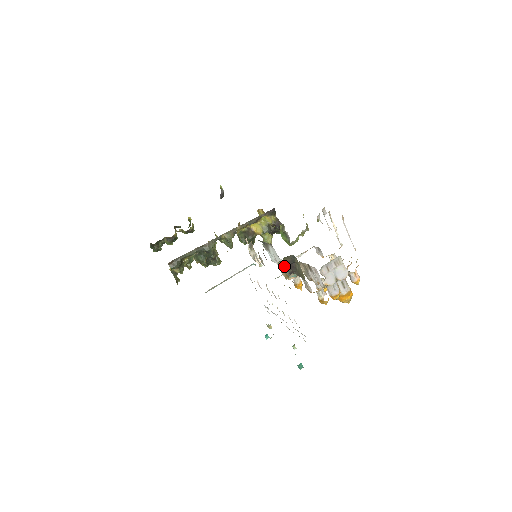
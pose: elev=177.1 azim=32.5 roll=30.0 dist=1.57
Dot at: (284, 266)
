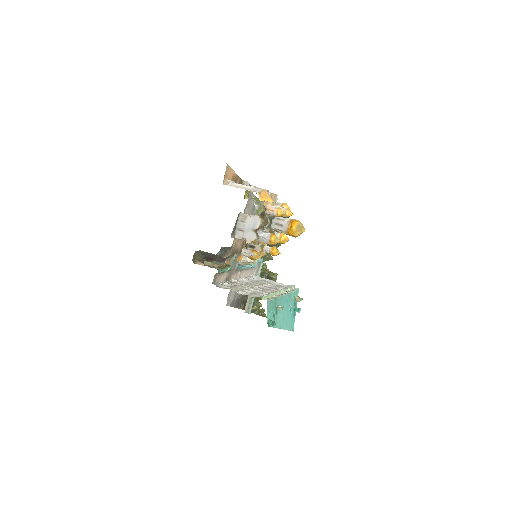
Dot at: (199, 264)
